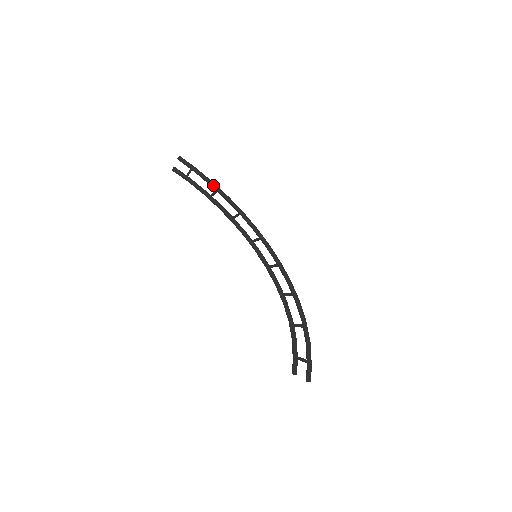
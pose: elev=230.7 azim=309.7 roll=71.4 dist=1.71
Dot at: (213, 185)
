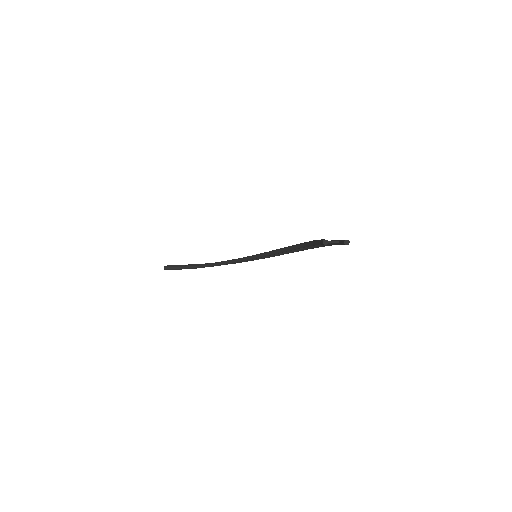
Dot at: occluded
